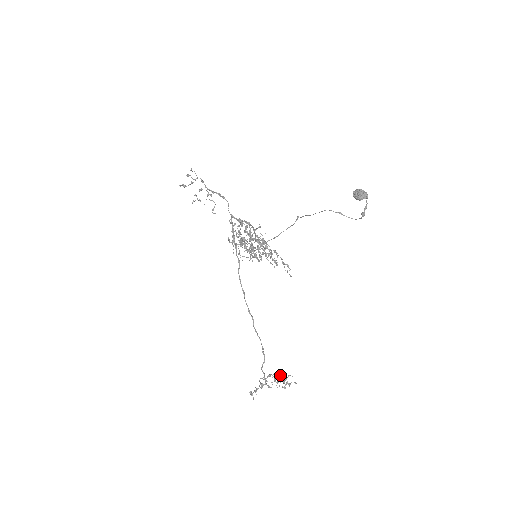
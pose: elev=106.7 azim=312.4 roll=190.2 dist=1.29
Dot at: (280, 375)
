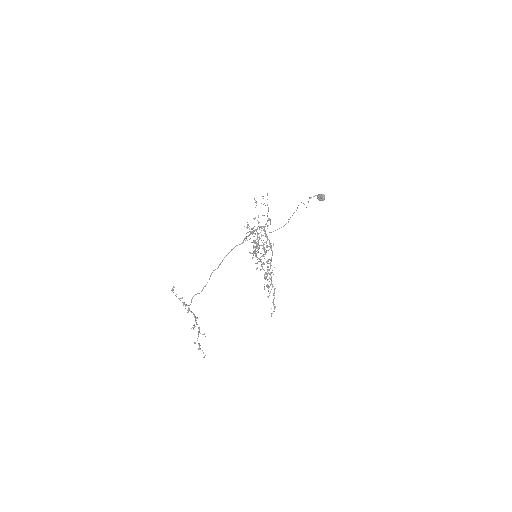
Dot at: occluded
